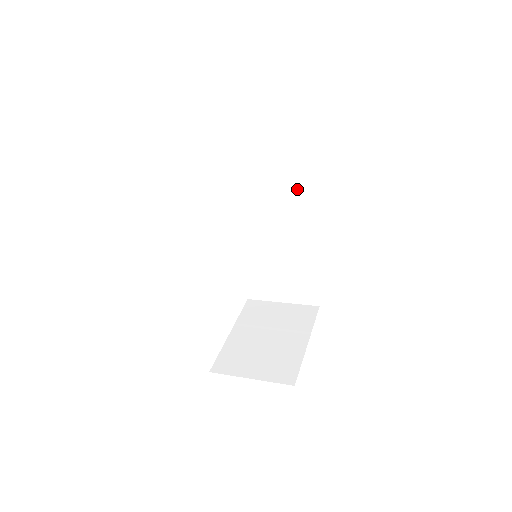
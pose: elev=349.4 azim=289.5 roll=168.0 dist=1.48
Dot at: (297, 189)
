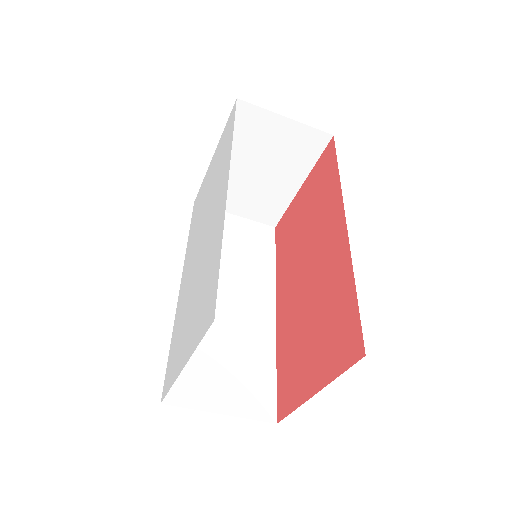
Dot at: (261, 268)
